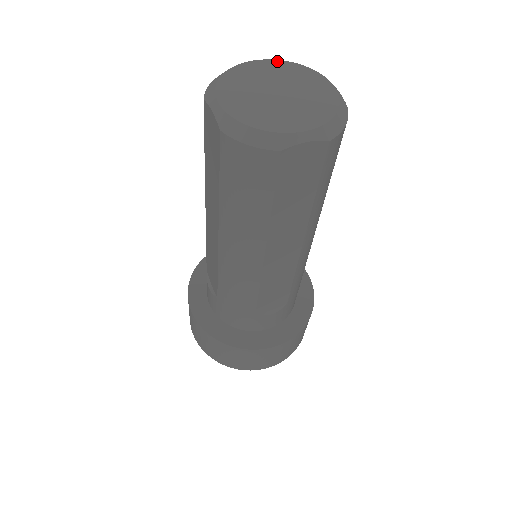
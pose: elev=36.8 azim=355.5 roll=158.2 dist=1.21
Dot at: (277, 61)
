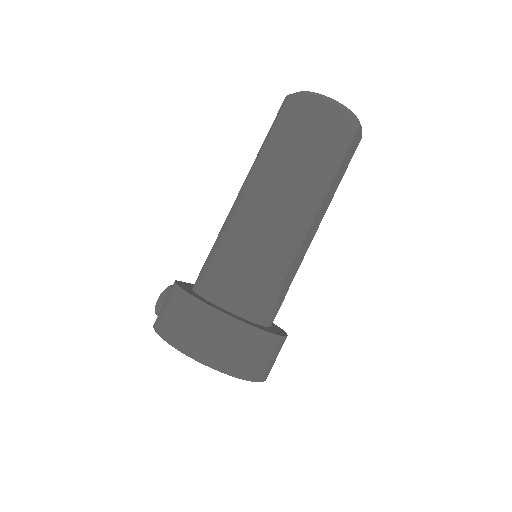
Dot at: occluded
